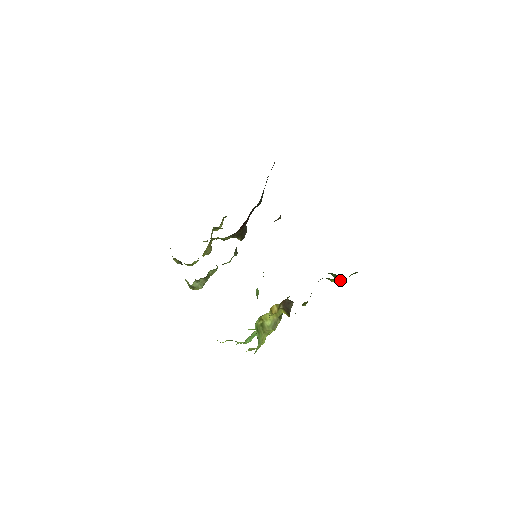
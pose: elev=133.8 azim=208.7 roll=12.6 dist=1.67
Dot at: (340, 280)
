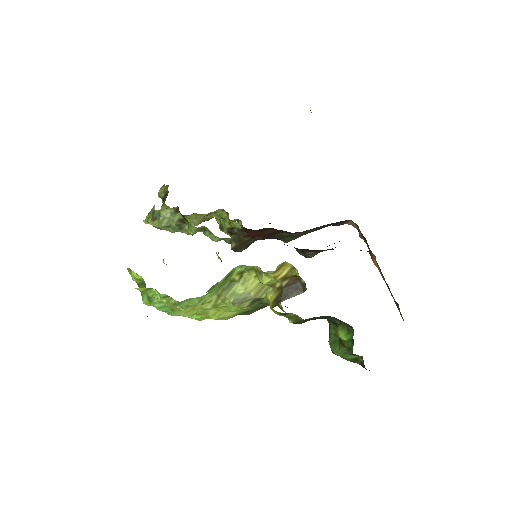
Dot at: (334, 351)
